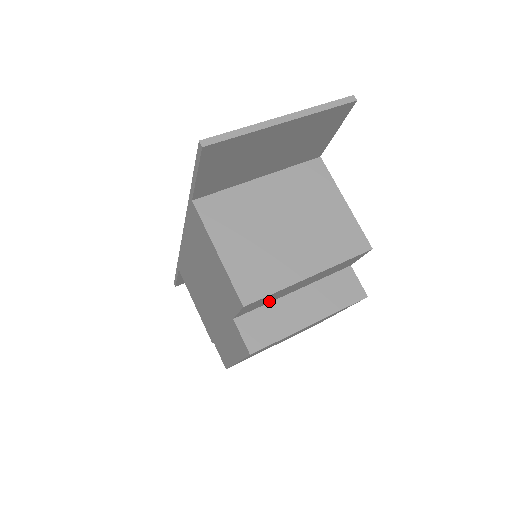
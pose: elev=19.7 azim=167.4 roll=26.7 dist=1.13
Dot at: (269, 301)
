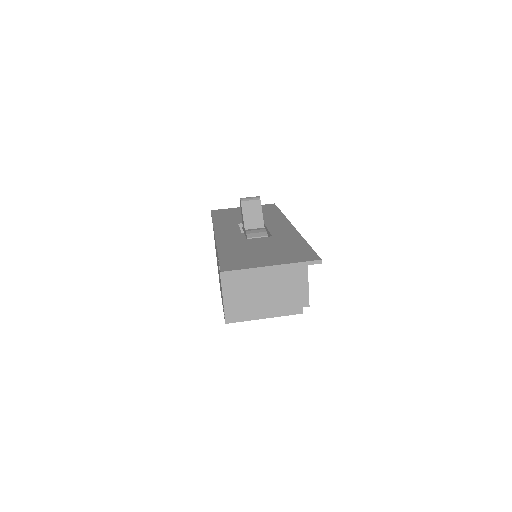
Dot at: occluded
